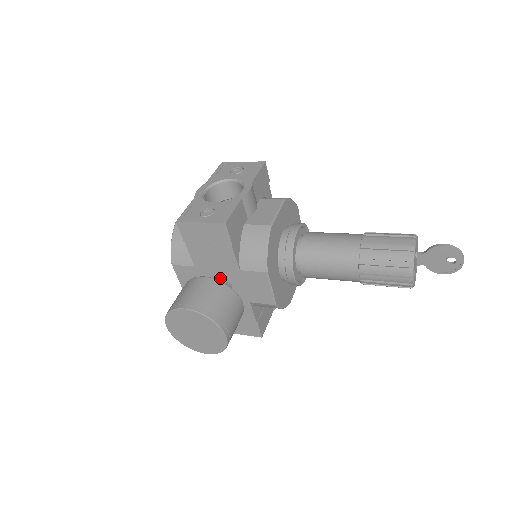
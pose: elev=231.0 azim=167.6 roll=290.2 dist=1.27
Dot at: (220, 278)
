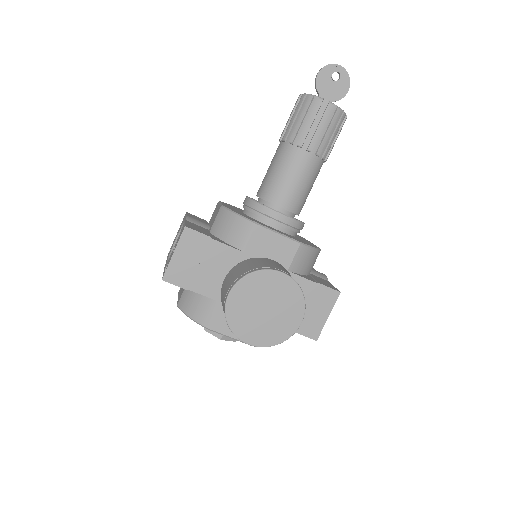
Dot at: occluded
